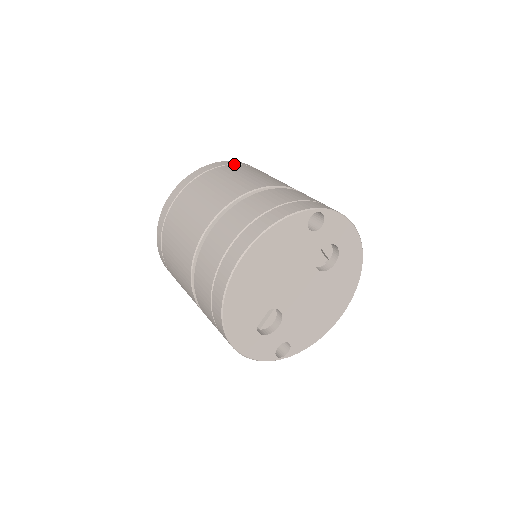
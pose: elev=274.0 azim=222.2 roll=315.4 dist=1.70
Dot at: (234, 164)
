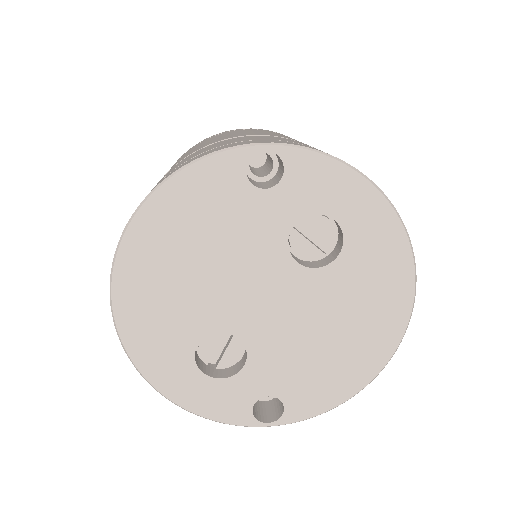
Dot at: occluded
